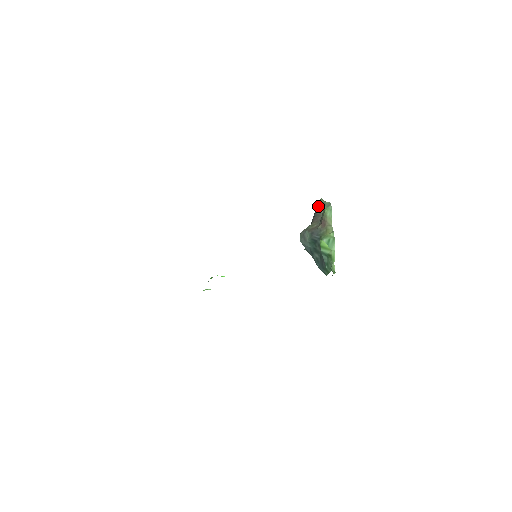
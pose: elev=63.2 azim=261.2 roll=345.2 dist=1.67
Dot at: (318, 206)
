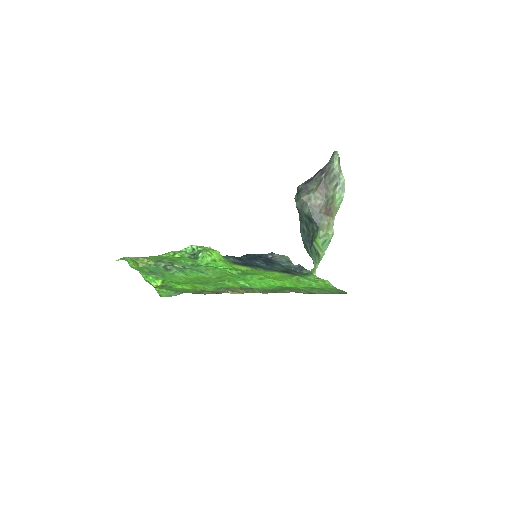
Dot at: (331, 170)
